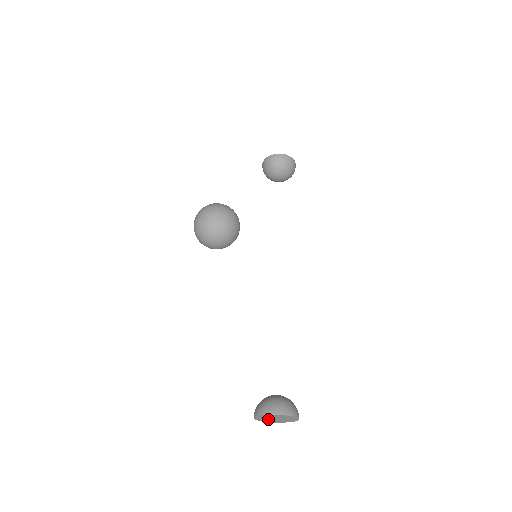
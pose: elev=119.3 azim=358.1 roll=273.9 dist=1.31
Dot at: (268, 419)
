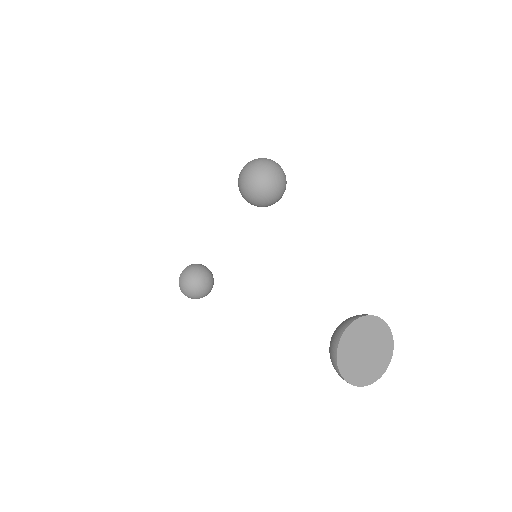
Dot at: (354, 351)
